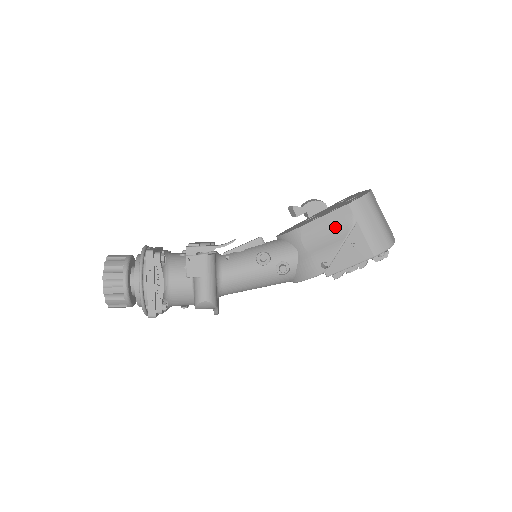
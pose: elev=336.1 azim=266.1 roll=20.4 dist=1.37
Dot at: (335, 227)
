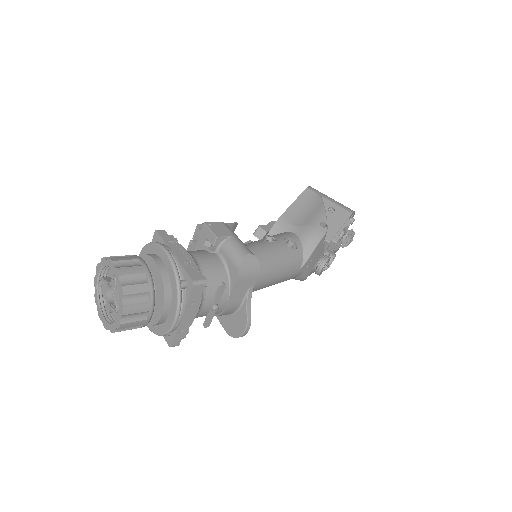
Dot at: (309, 204)
